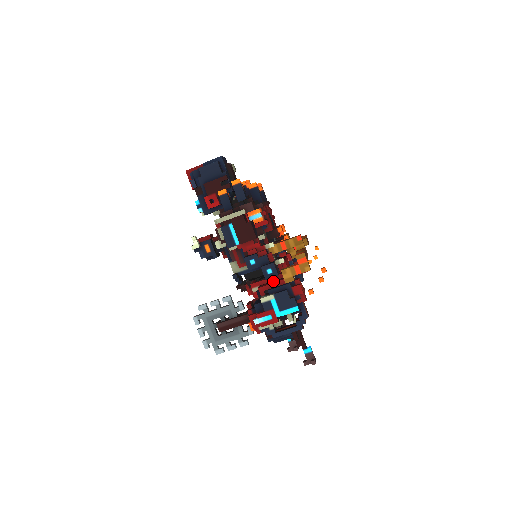
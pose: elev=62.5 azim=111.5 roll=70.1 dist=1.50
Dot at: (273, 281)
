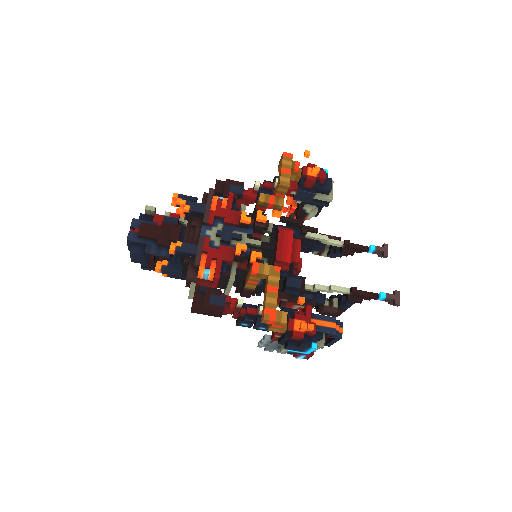
Dot at: occluded
